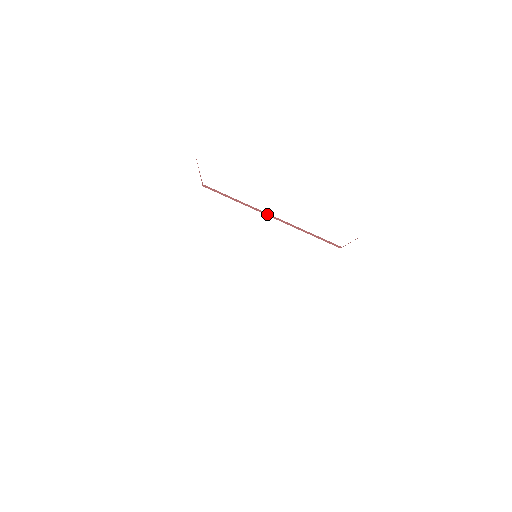
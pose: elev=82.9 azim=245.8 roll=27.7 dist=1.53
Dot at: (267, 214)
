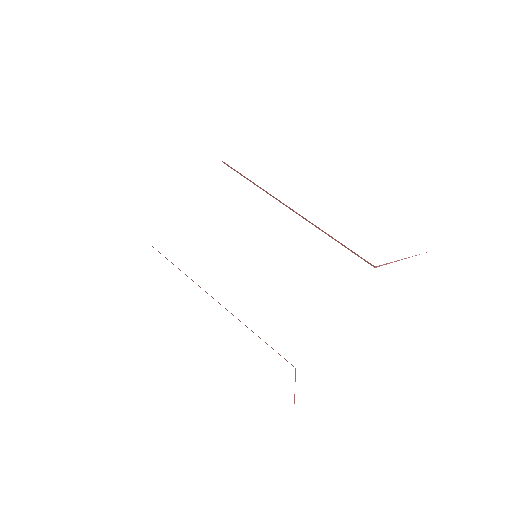
Dot at: (287, 206)
